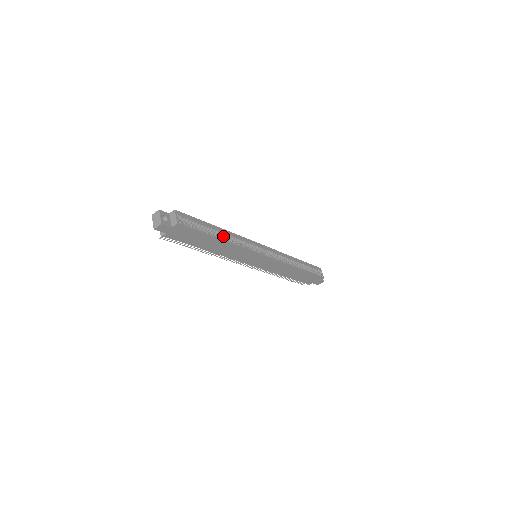
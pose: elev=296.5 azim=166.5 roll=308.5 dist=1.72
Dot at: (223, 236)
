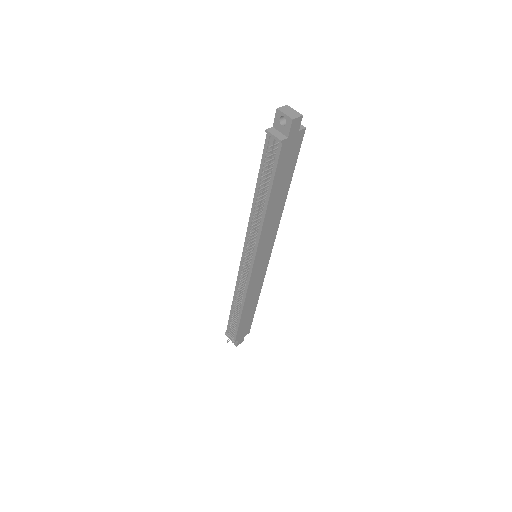
Dot at: occluded
